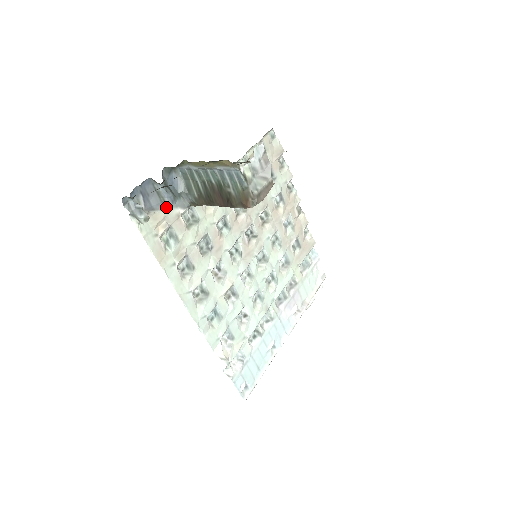
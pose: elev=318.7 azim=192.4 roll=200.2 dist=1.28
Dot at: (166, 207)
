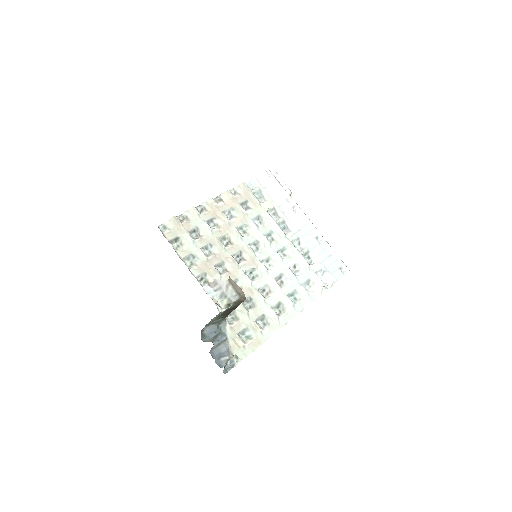
Dot at: (226, 339)
